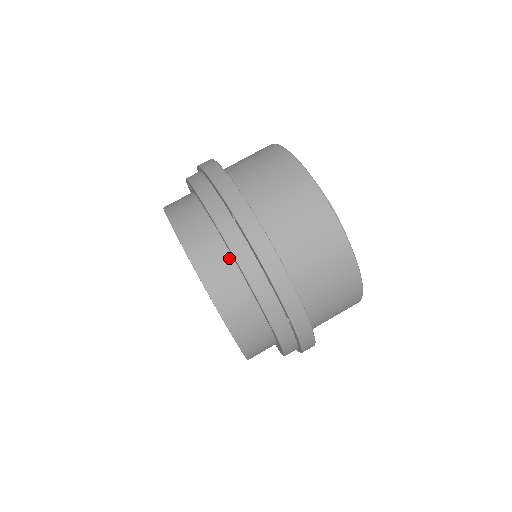
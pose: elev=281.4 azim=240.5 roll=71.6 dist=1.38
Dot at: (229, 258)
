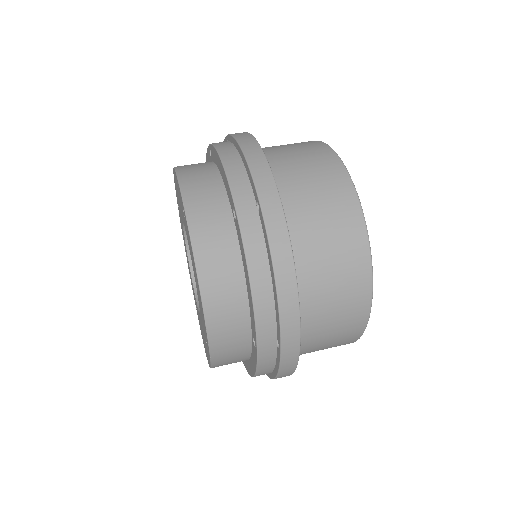
Dot at: (236, 251)
